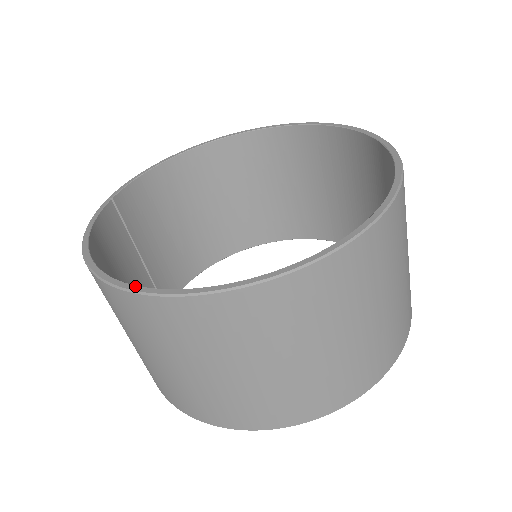
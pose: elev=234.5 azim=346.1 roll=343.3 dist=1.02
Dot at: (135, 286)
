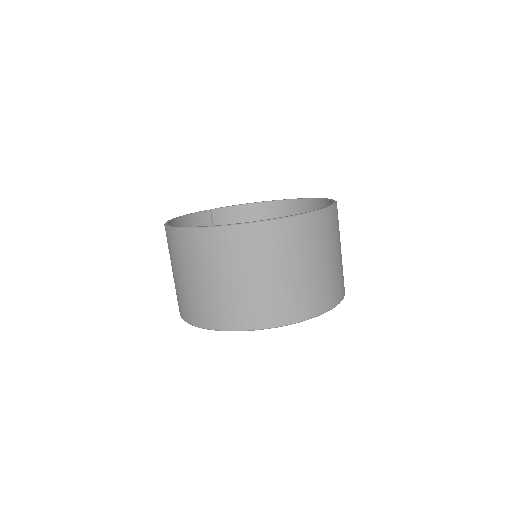
Dot at: occluded
